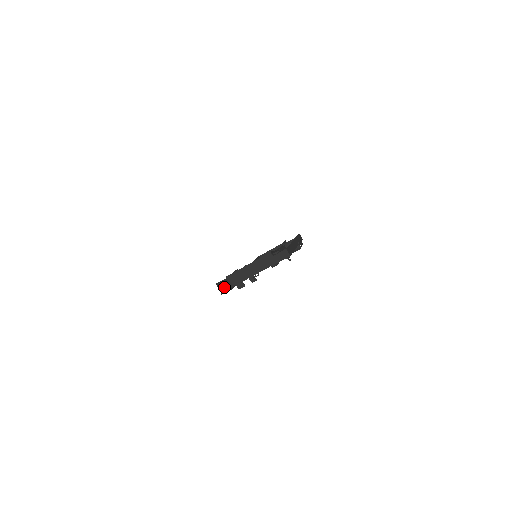
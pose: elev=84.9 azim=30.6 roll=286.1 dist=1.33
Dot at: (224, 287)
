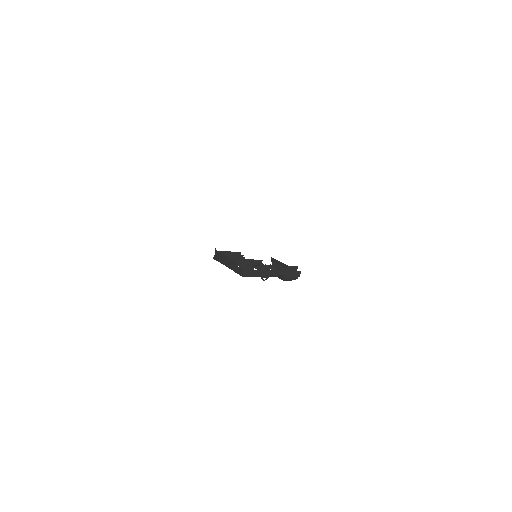
Dot at: occluded
